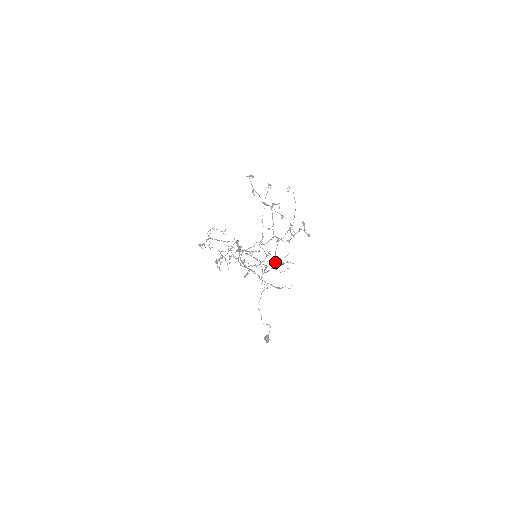
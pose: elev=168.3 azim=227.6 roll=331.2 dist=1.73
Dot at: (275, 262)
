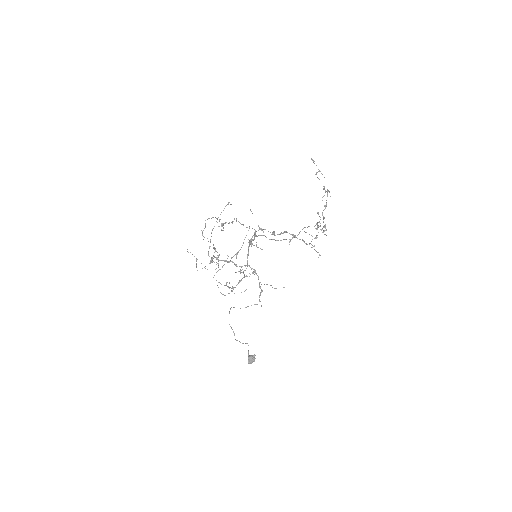
Dot at: occluded
